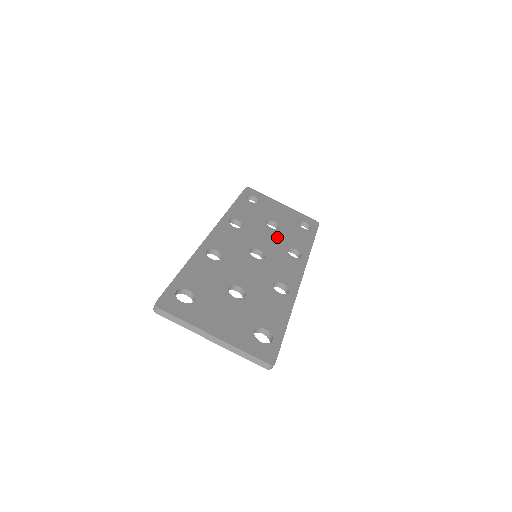
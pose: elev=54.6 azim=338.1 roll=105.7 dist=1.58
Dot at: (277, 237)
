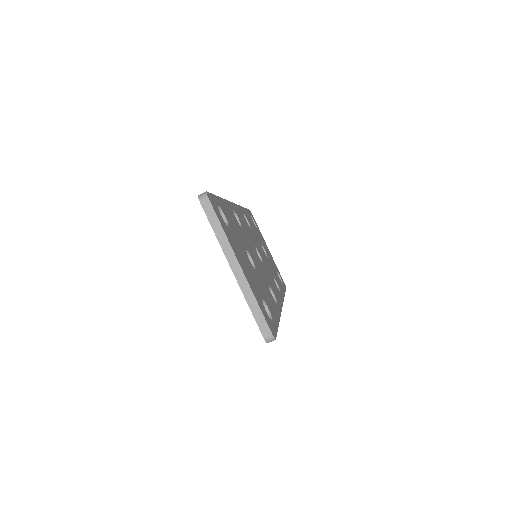
Dot at: occluded
